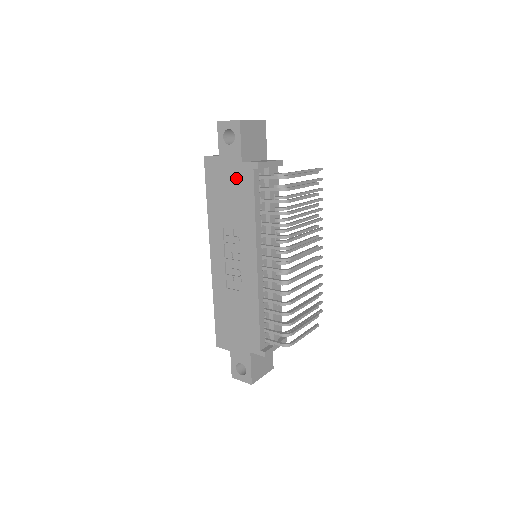
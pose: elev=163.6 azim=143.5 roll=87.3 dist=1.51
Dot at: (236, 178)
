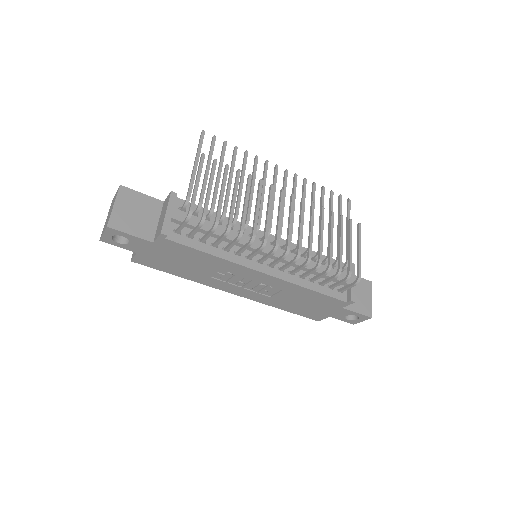
Dot at: (167, 252)
